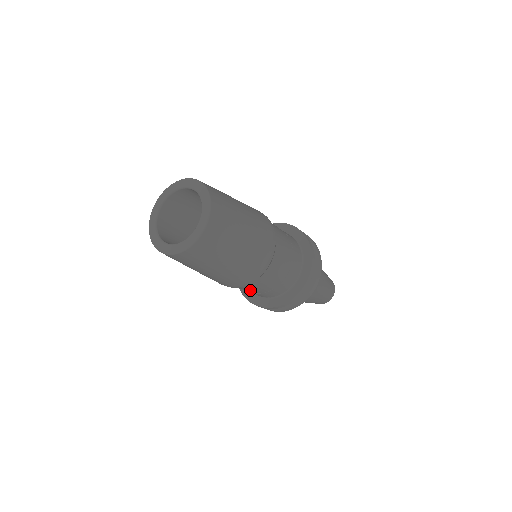
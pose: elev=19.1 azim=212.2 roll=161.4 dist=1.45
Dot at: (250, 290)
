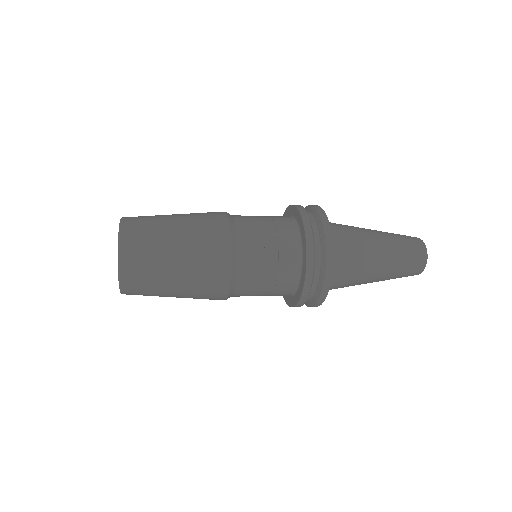
Dot at: occluded
